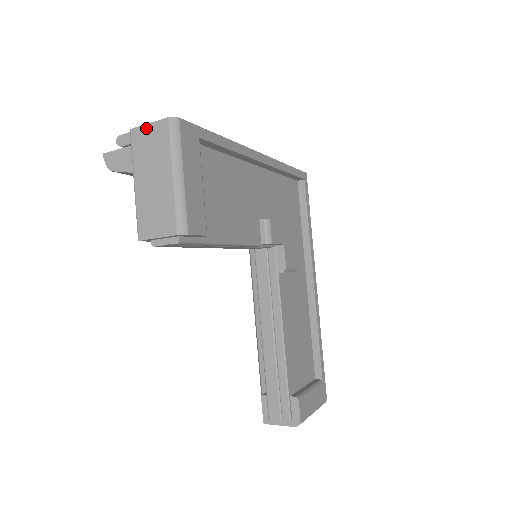
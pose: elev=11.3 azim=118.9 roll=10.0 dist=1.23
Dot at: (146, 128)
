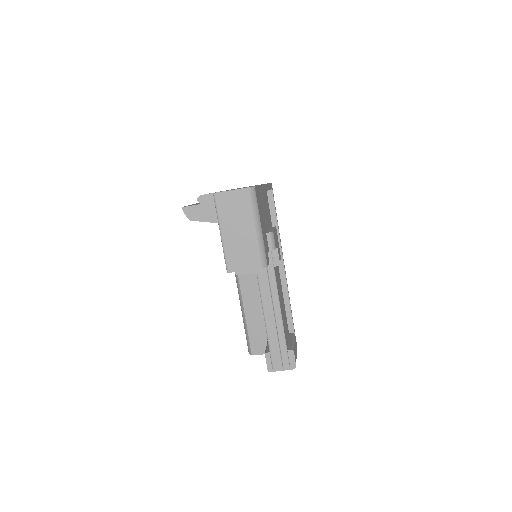
Dot at: (229, 193)
